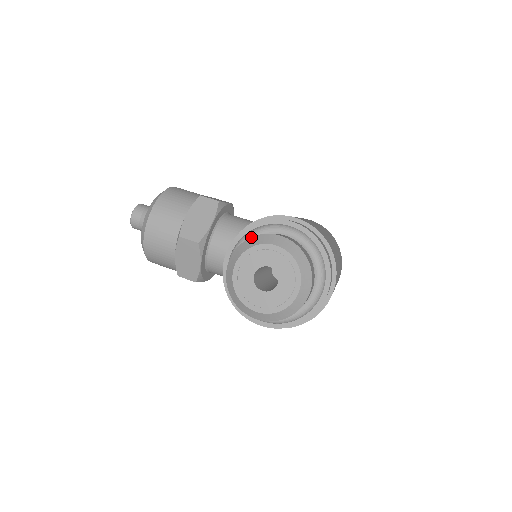
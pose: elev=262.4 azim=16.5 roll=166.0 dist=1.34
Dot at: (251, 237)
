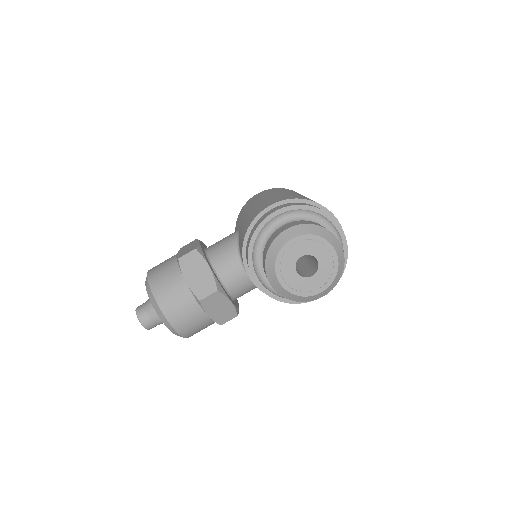
Dot at: (267, 251)
